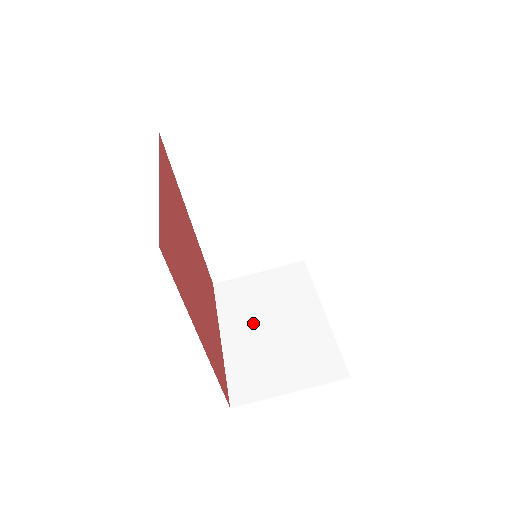
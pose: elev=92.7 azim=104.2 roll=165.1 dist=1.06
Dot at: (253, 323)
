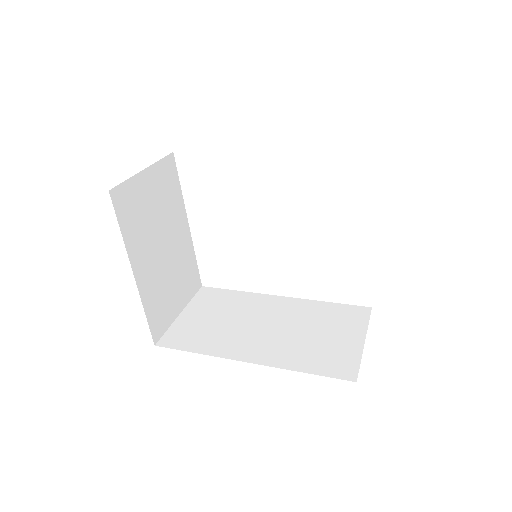
Dot at: occluded
